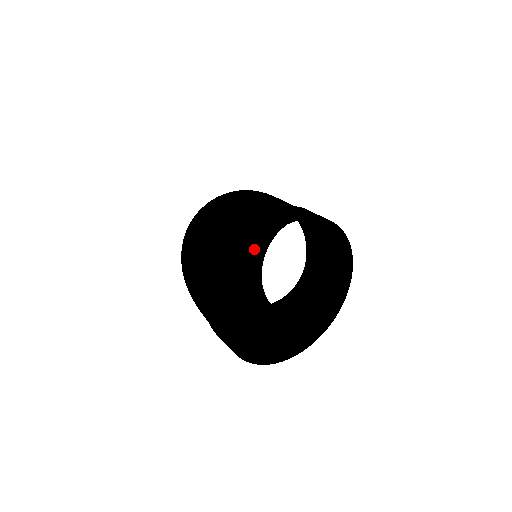
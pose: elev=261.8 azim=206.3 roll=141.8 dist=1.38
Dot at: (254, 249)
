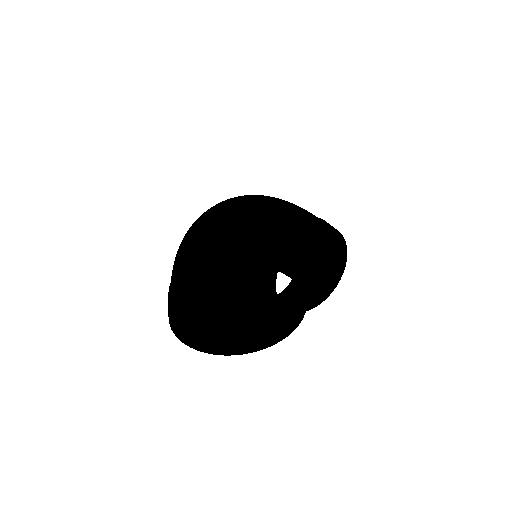
Dot at: occluded
